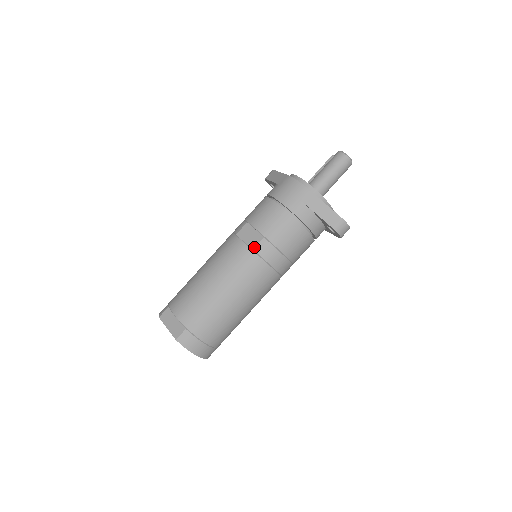
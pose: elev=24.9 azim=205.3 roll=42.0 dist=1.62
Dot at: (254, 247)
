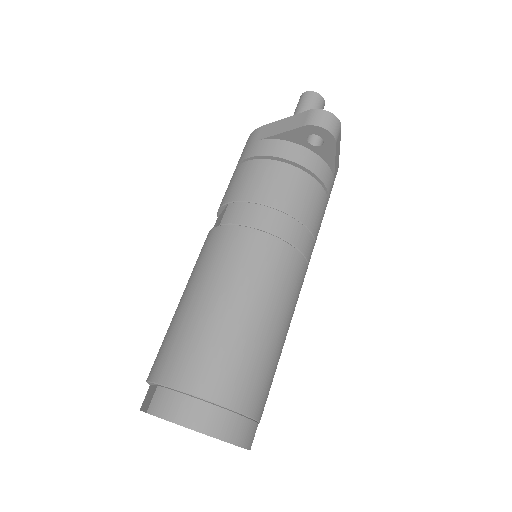
Dot at: (220, 221)
